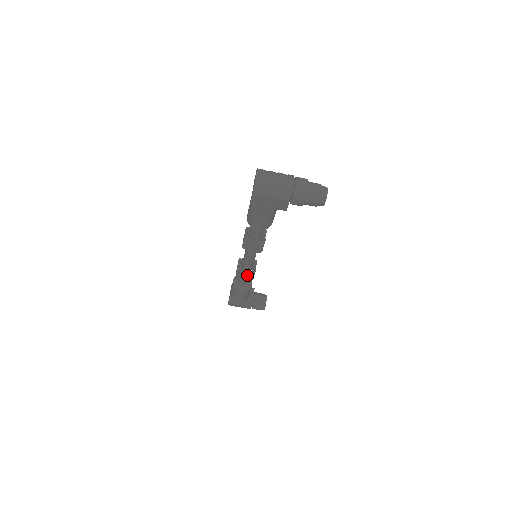
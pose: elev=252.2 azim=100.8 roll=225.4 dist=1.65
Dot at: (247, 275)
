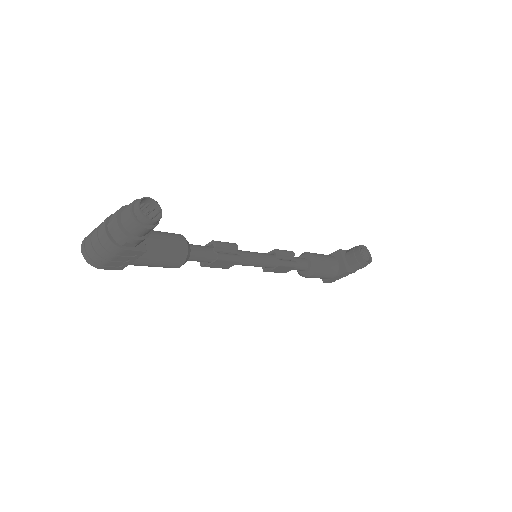
Dot at: (282, 269)
